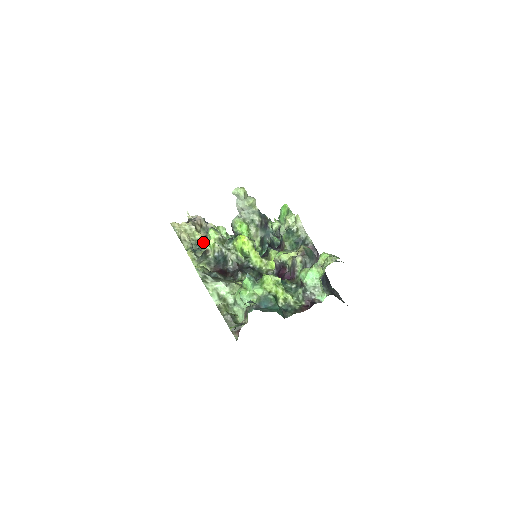
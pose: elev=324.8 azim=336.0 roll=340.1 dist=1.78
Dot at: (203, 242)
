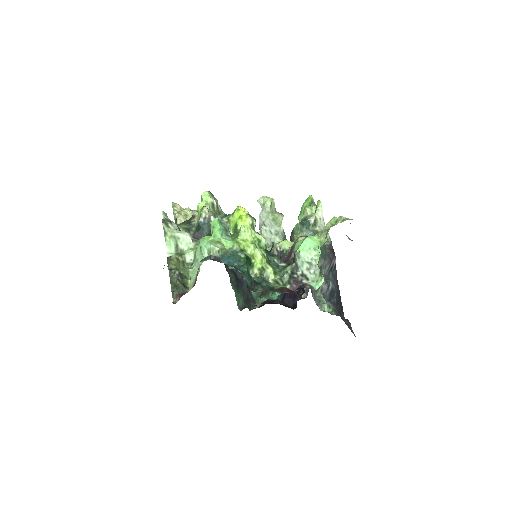
Dot at: occluded
